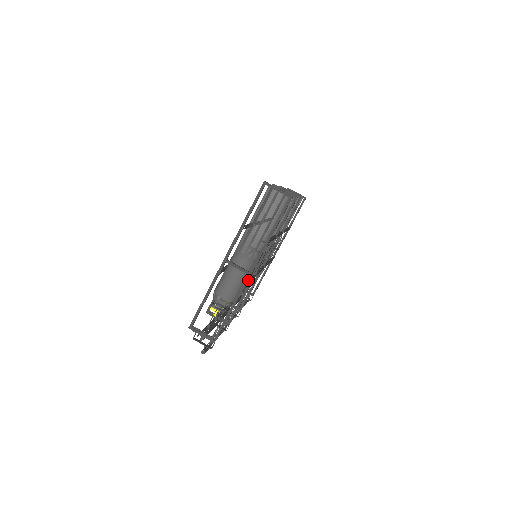
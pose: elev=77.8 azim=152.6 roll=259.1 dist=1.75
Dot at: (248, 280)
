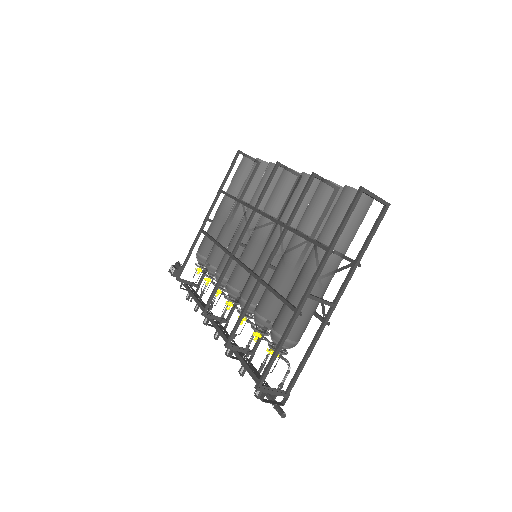
Dot at: occluded
